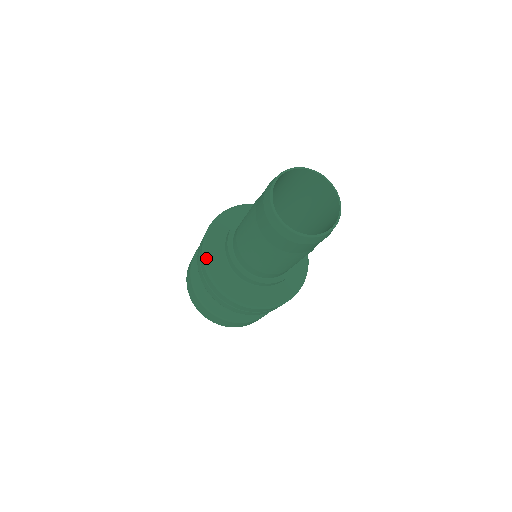
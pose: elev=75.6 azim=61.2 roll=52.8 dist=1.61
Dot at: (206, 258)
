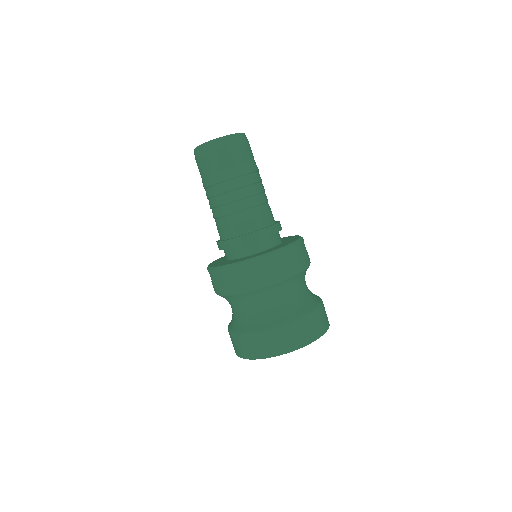
Dot at: (224, 265)
